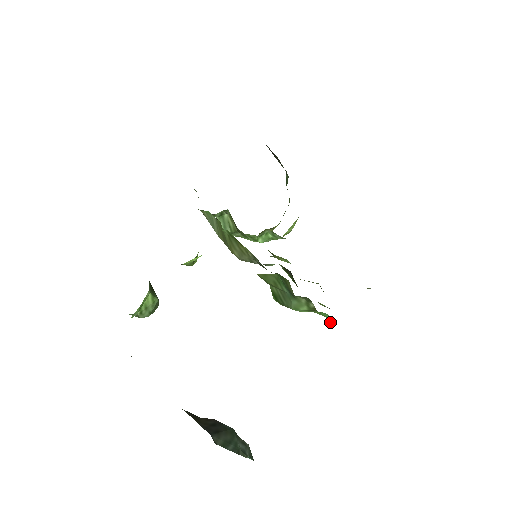
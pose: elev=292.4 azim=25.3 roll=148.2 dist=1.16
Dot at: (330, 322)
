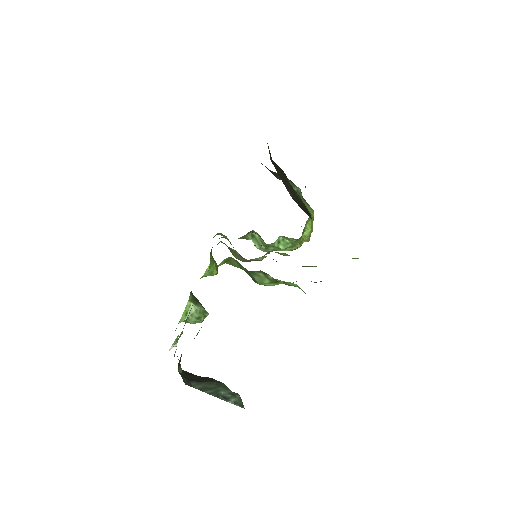
Dot at: (302, 290)
